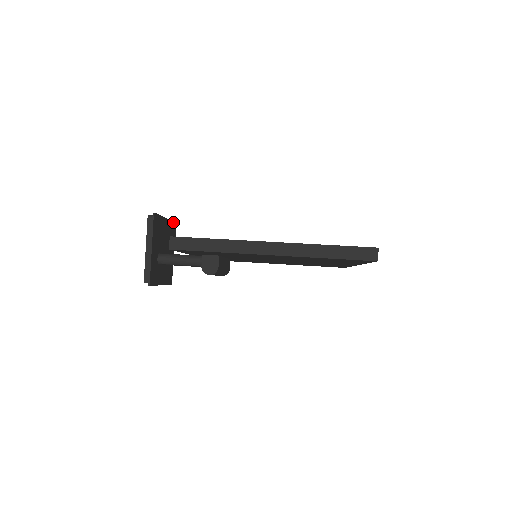
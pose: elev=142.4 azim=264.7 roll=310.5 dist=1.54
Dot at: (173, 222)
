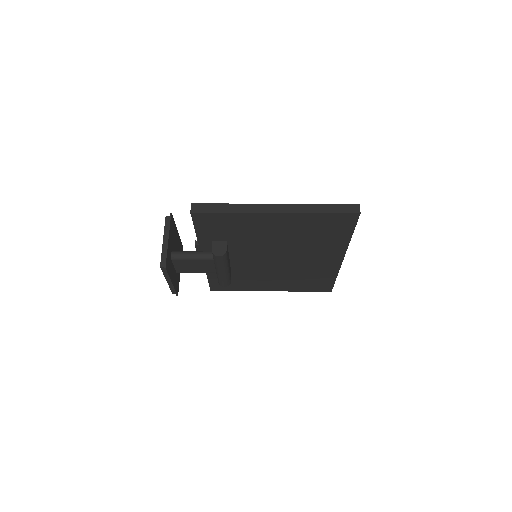
Dot at: (181, 242)
